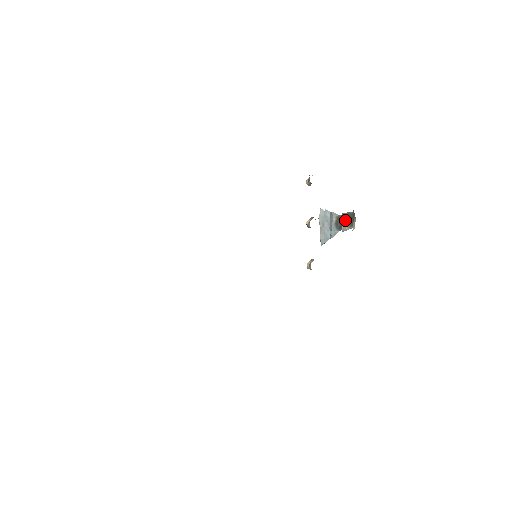
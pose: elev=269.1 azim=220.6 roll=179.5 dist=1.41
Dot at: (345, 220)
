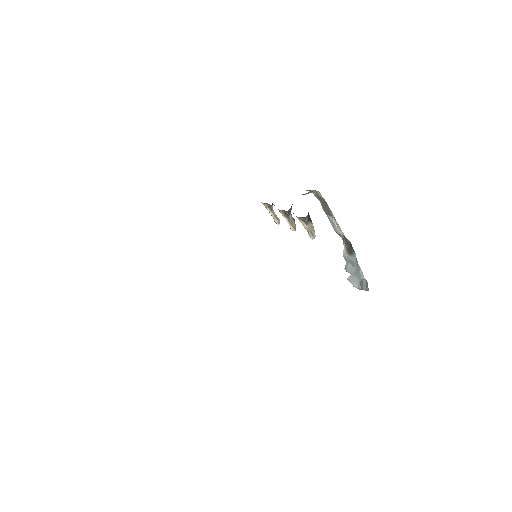
Dot at: (333, 223)
